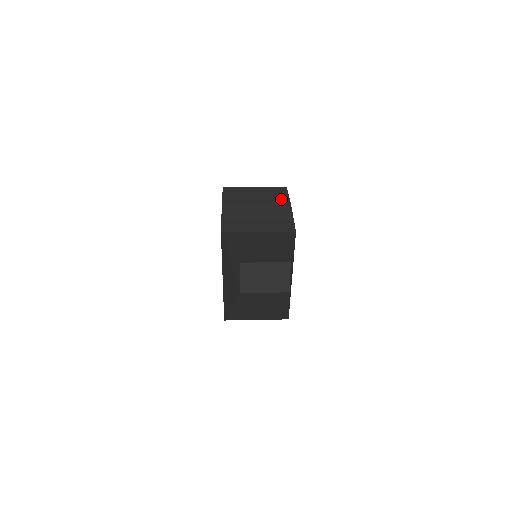
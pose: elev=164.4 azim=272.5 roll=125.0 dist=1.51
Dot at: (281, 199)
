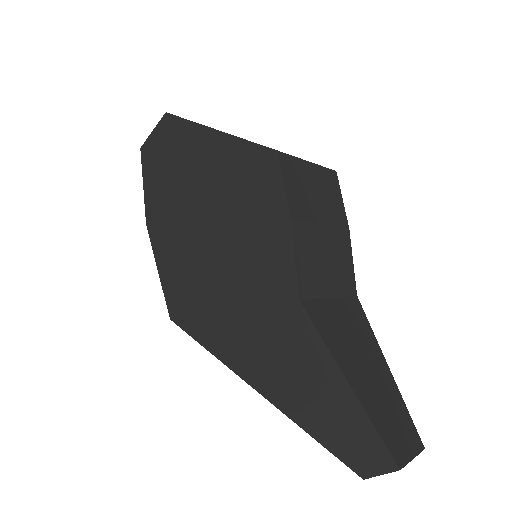
Dot at: (340, 212)
